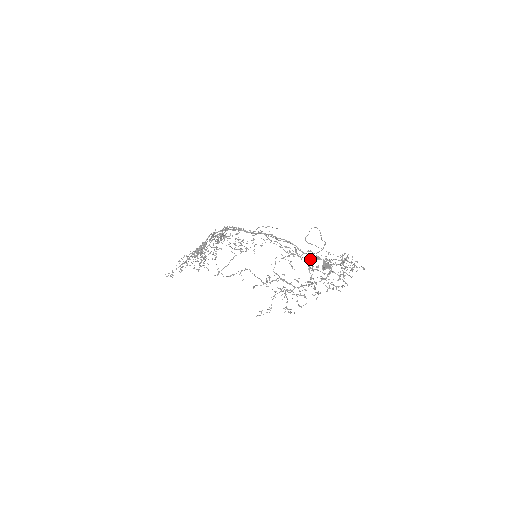
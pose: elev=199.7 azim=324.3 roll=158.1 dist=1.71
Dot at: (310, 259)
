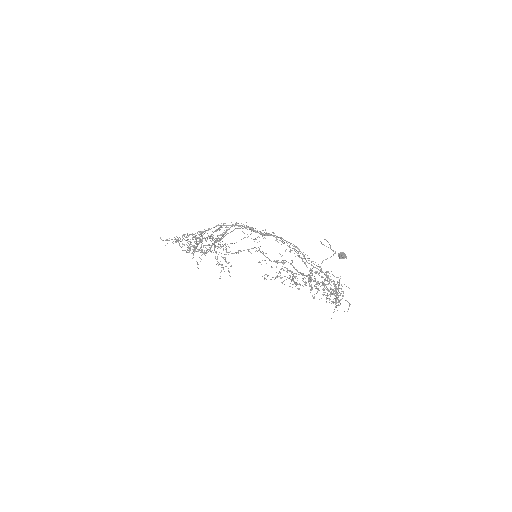
Dot at: (311, 269)
